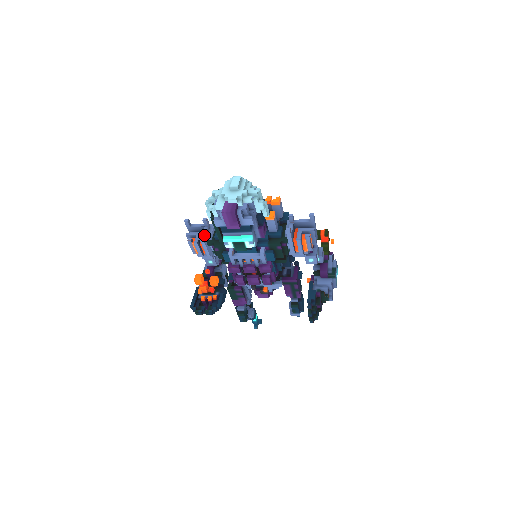
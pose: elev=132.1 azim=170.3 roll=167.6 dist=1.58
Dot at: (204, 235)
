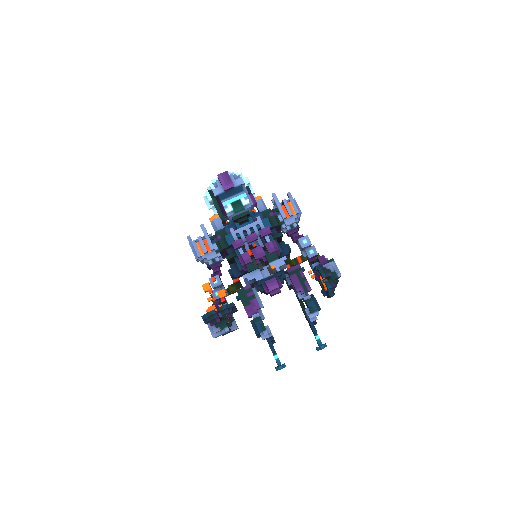
Dot at: occluded
